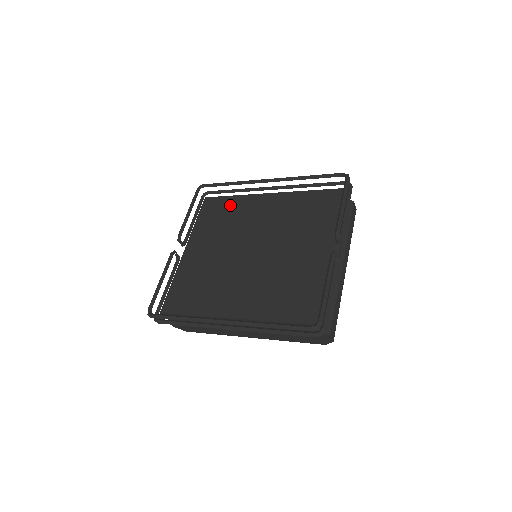
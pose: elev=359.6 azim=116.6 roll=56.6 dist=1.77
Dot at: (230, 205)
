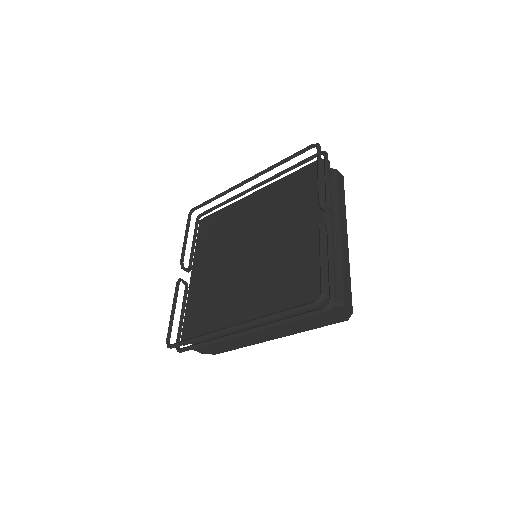
Dot at: (222, 218)
